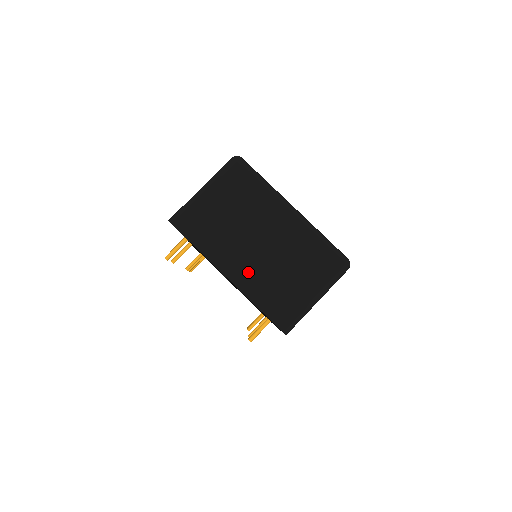
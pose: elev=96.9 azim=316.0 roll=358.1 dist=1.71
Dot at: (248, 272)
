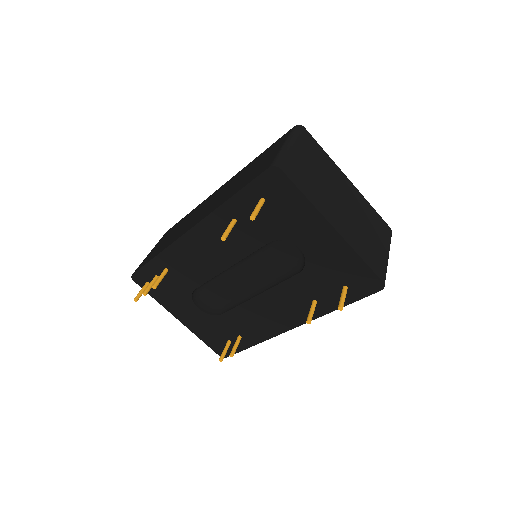
Dot at: (346, 226)
